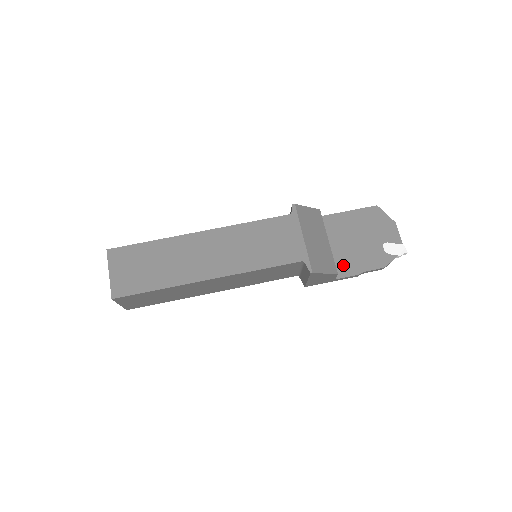
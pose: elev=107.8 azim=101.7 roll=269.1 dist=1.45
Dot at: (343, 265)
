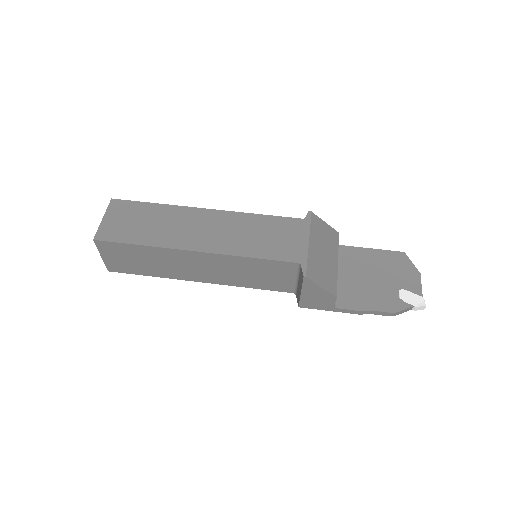
Dot at: (348, 297)
